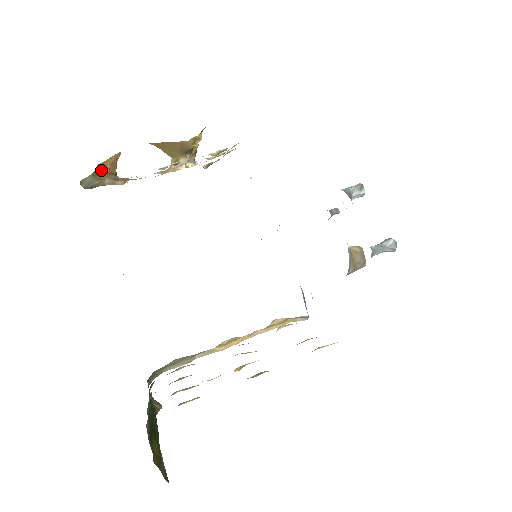
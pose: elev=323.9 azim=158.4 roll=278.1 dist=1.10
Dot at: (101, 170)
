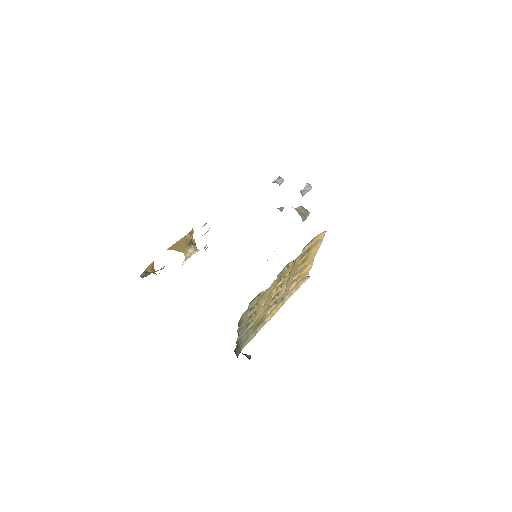
Dot at: occluded
